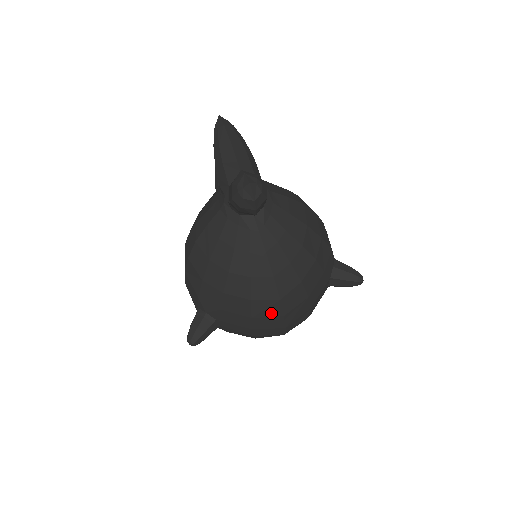
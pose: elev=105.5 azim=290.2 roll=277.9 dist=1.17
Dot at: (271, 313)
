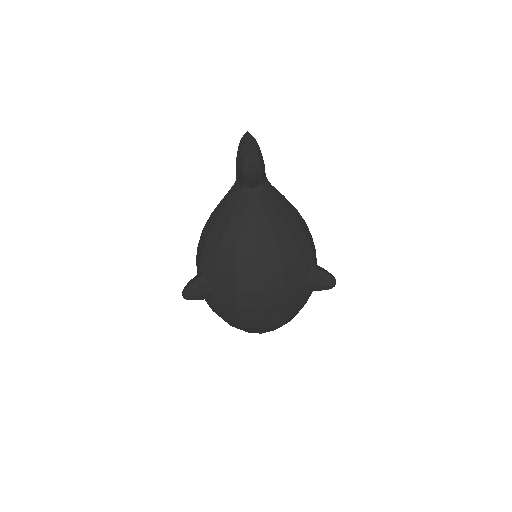
Dot at: (250, 270)
